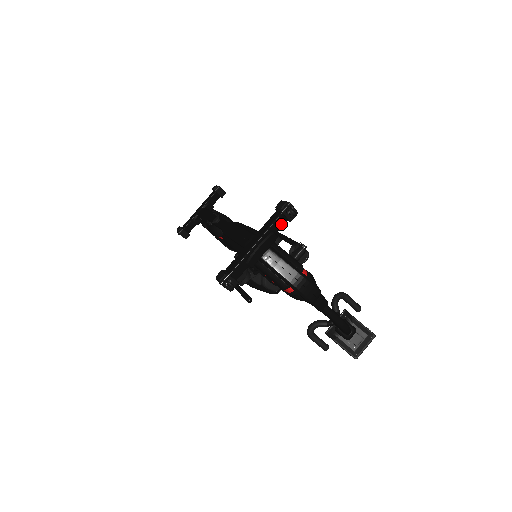
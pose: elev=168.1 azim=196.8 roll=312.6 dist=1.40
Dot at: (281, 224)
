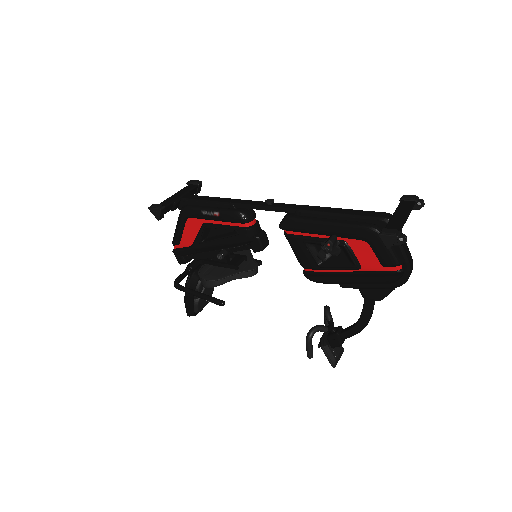
Dot at: occluded
